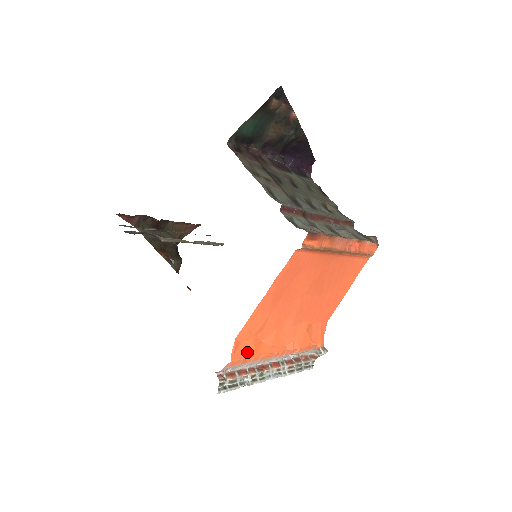
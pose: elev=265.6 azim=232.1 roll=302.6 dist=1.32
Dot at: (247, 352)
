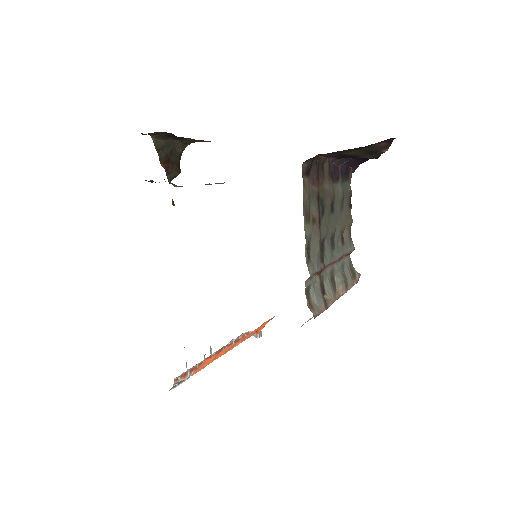
Dot at: (206, 363)
